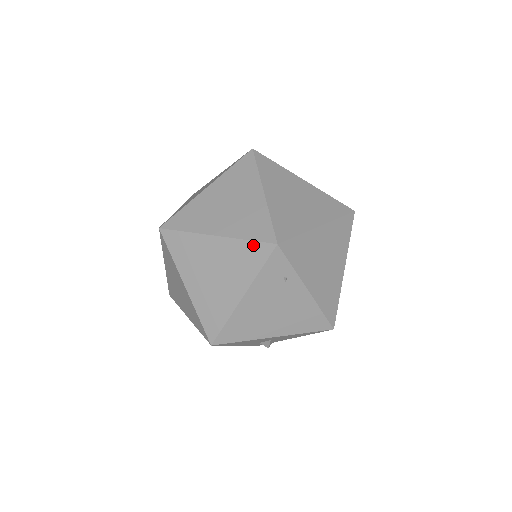
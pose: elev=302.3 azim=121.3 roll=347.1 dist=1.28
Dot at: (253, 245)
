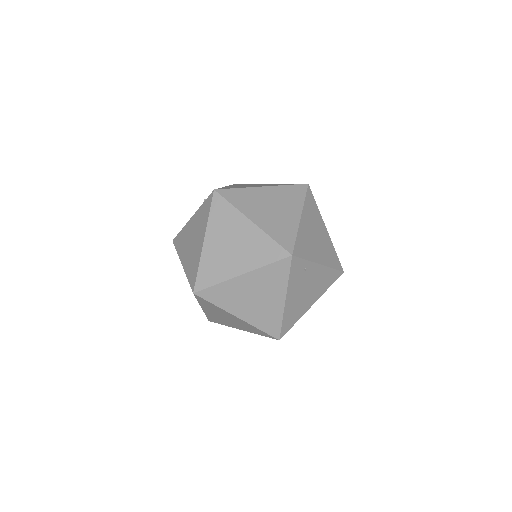
Dot at: (274, 265)
